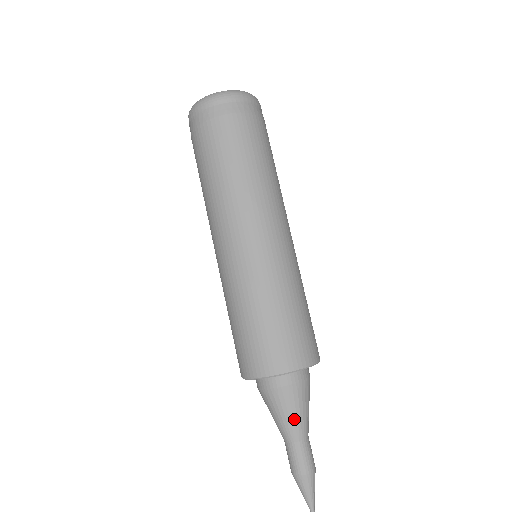
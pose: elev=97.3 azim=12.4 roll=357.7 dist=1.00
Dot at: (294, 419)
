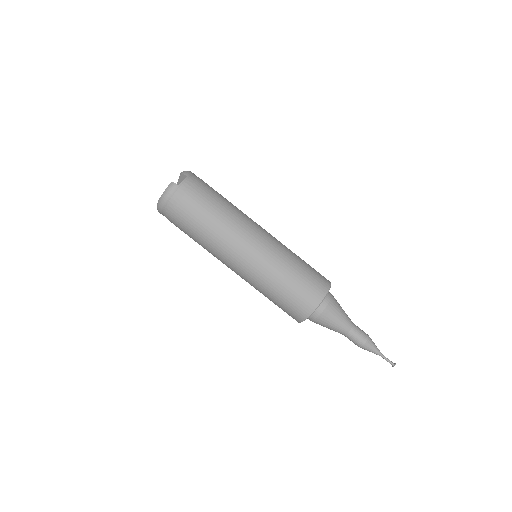
Dot at: (332, 329)
